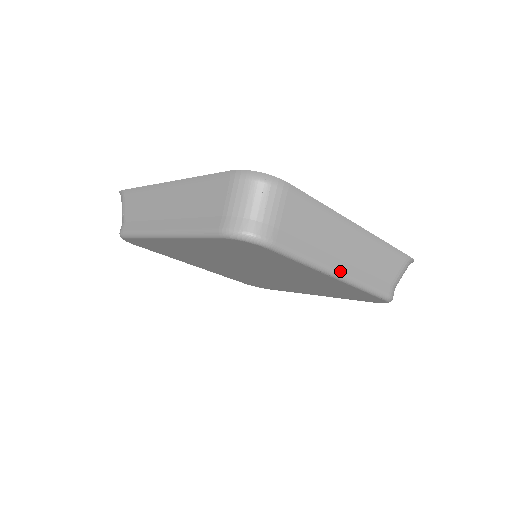
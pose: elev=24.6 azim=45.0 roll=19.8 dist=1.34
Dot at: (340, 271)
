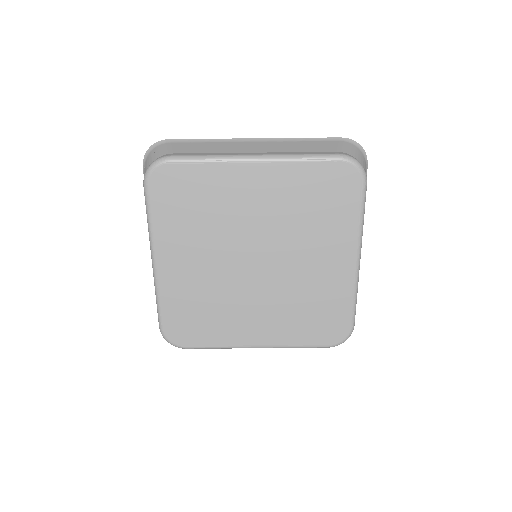
Dot at: (255, 155)
